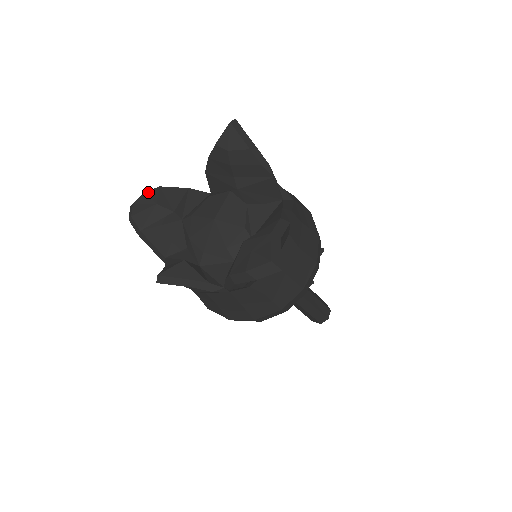
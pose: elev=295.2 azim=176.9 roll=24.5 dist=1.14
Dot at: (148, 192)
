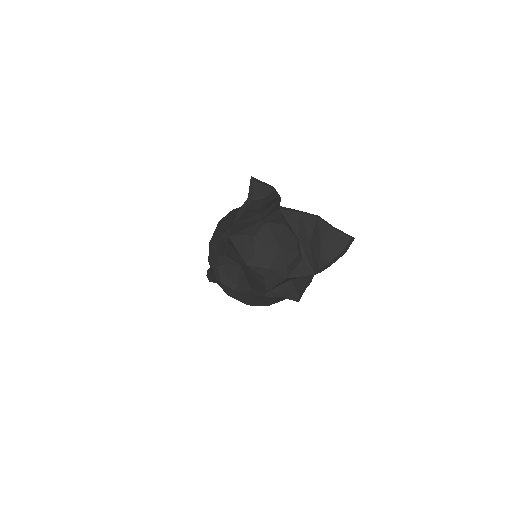
Dot at: (225, 263)
